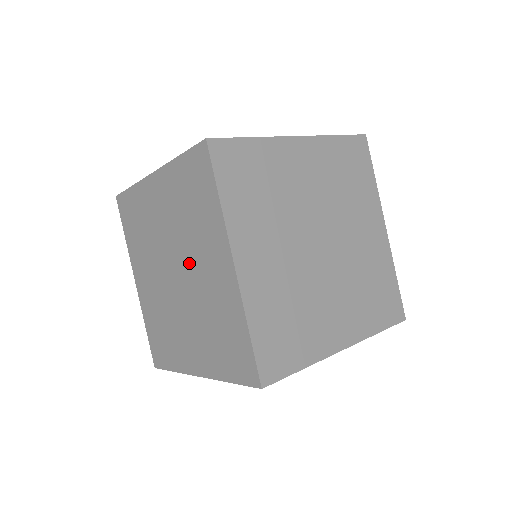
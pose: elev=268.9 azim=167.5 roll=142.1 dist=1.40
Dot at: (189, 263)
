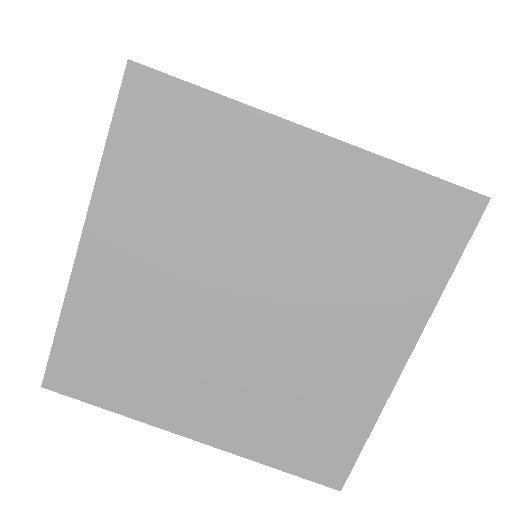
Dot at: occluded
